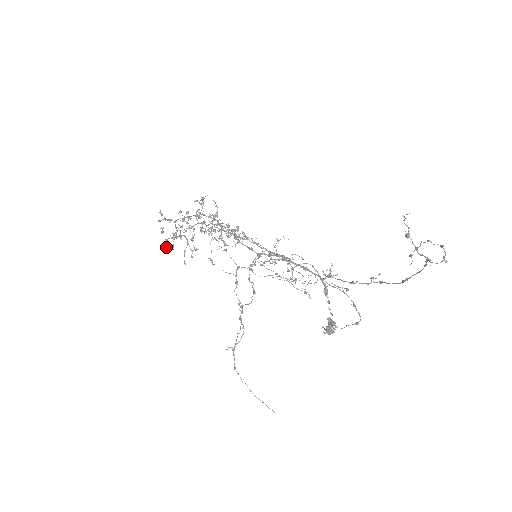
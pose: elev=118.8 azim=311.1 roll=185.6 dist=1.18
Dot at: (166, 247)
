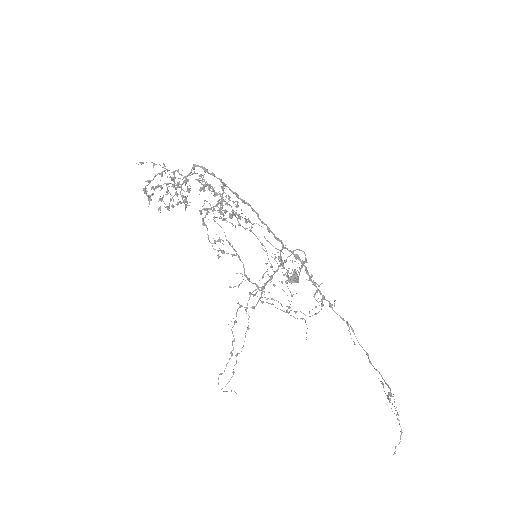
Dot at: occluded
